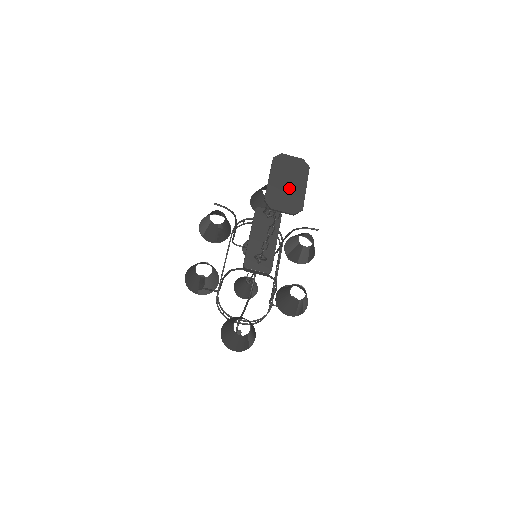
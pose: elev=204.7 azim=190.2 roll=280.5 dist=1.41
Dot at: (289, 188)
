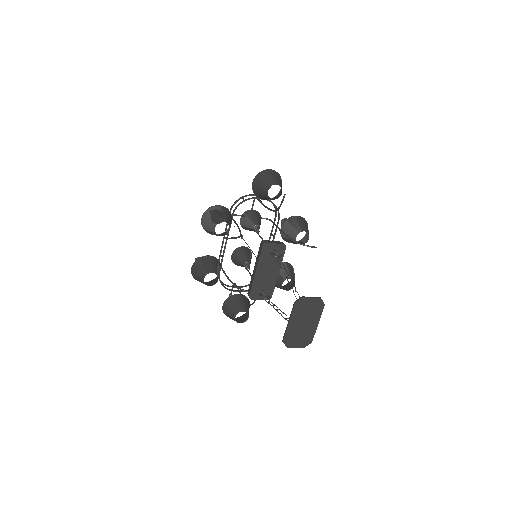
Dot at: (304, 328)
